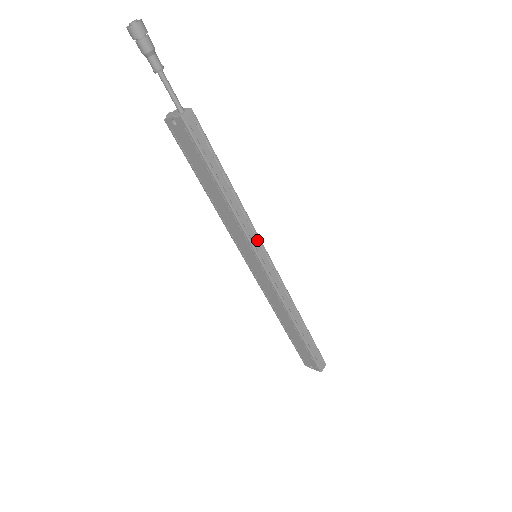
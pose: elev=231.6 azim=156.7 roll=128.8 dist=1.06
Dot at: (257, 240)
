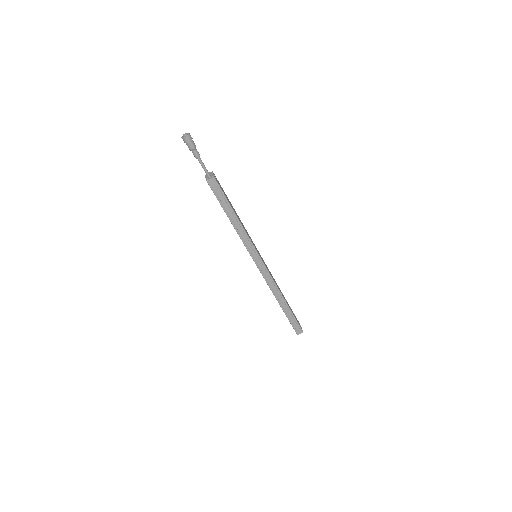
Dot at: (253, 249)
